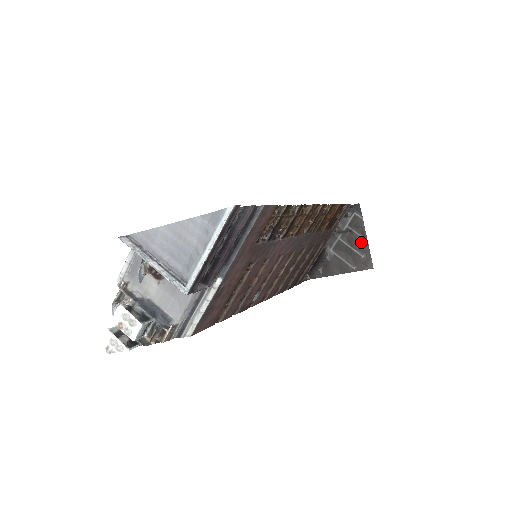
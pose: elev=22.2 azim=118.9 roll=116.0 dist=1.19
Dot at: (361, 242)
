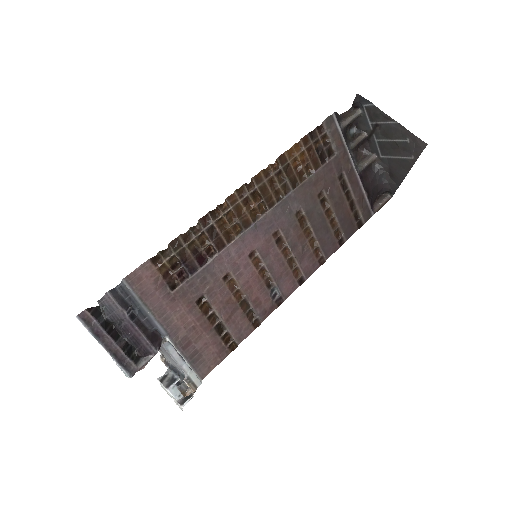
Dot at: (393, 128)
